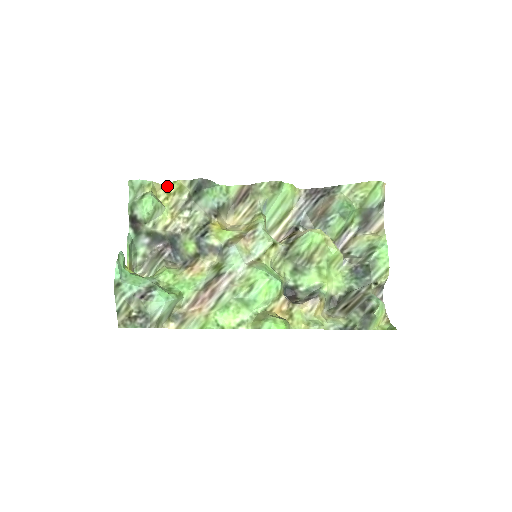
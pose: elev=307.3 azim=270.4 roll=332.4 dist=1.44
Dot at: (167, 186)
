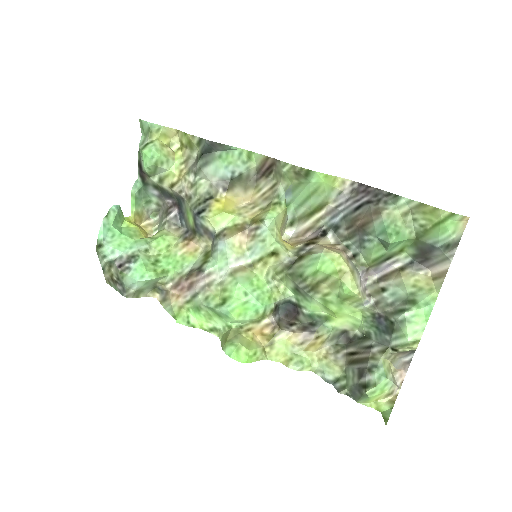
Dot at: (181, 134)
